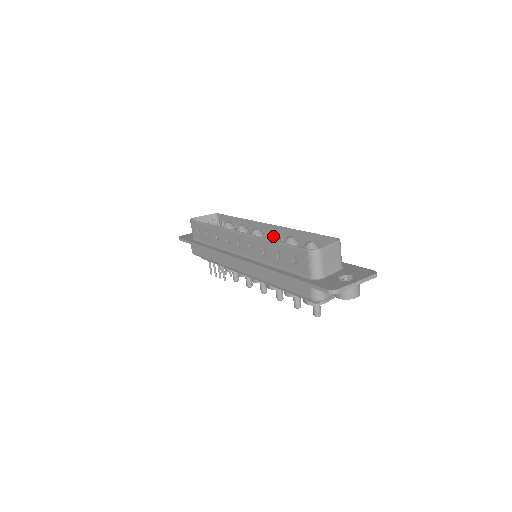
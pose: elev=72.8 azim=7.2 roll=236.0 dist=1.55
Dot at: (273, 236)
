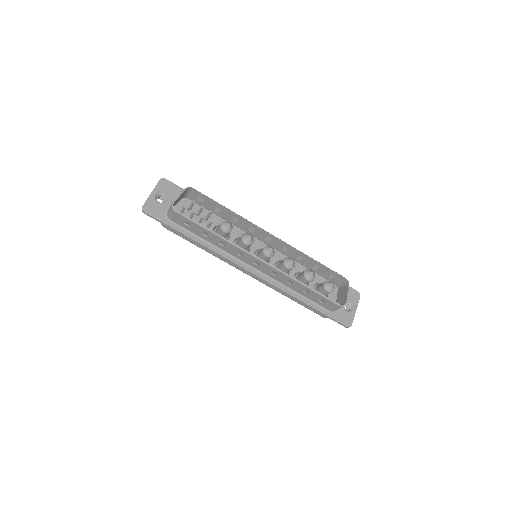
Dot at: (293, 266)
